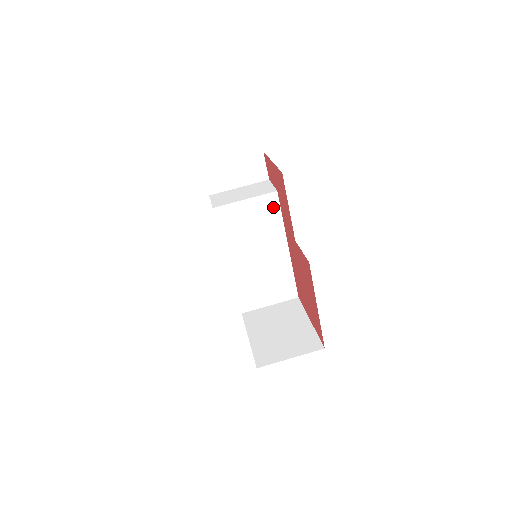
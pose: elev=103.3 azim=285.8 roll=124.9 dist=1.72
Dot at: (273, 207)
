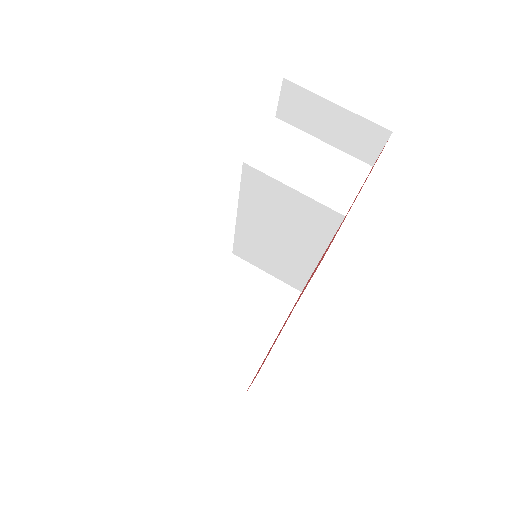
Dot at: (327, 223)
